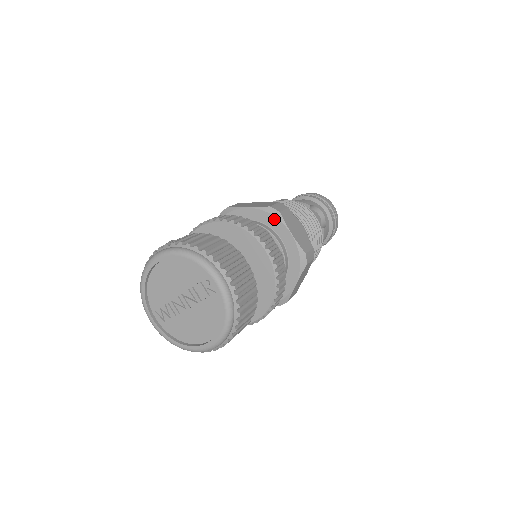
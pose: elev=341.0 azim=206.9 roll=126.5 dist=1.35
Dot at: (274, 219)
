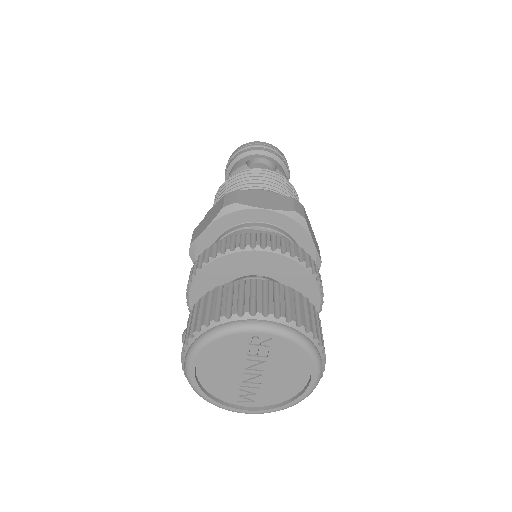
Dot at: (238, 214)
